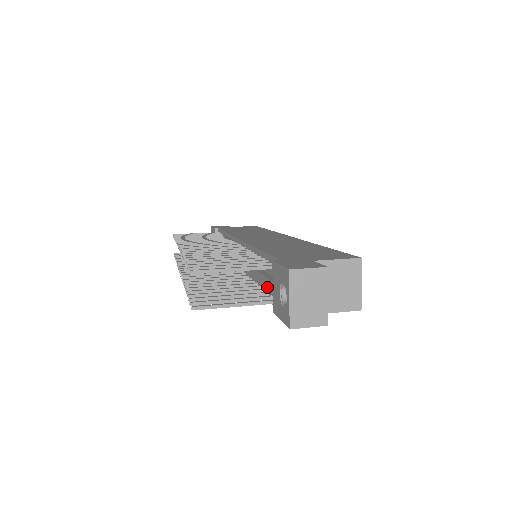
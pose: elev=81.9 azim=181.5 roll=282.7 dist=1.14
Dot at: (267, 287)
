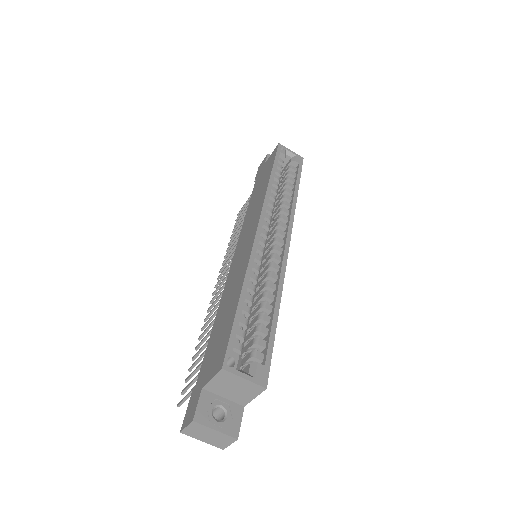
Dot at: occluded
